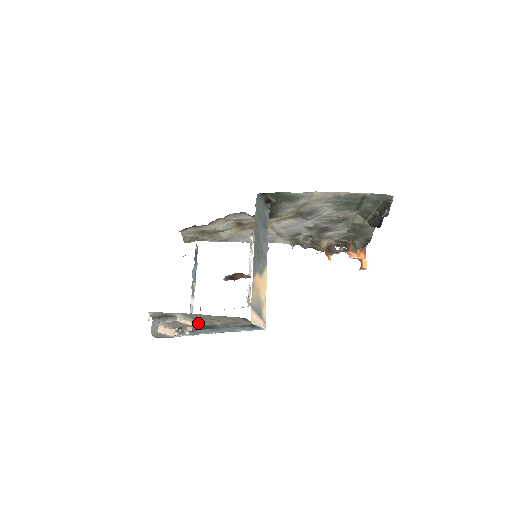
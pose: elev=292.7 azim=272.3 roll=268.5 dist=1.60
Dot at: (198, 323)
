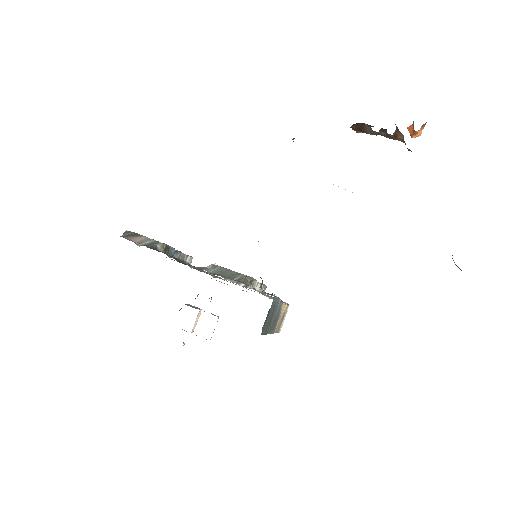
Dot at: occluded
